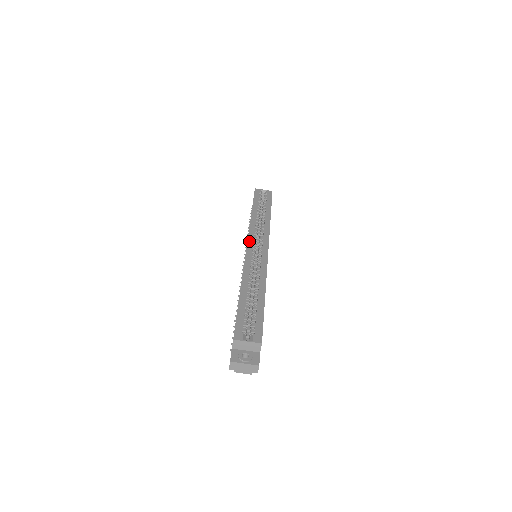
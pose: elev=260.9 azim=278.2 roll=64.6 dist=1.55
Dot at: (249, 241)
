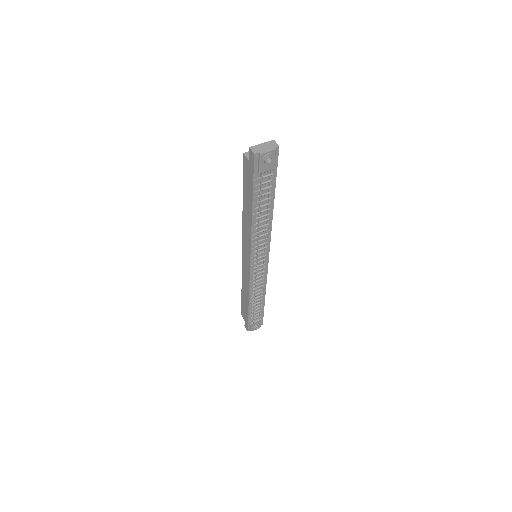
Dot at: occluded
